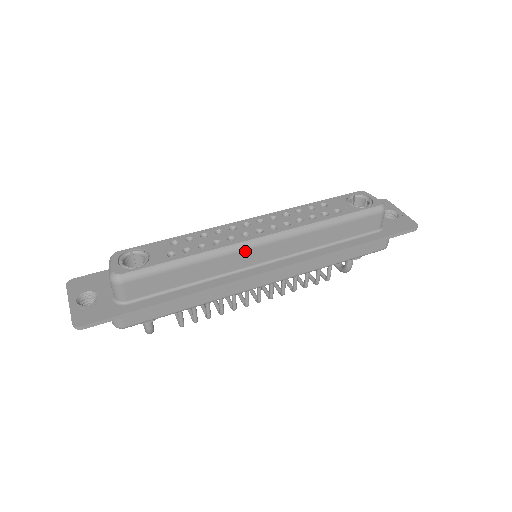
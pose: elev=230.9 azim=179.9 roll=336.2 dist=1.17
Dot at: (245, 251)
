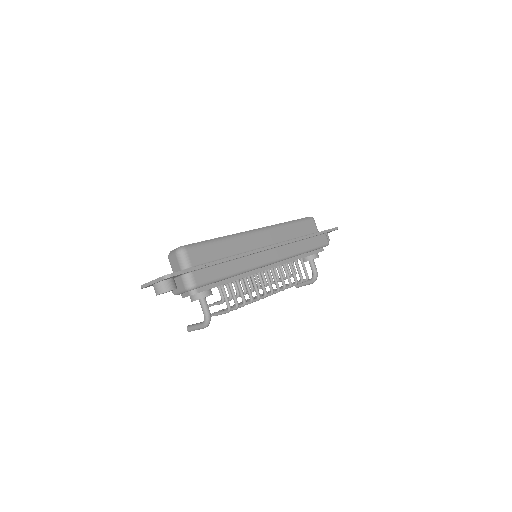
Dot at: (250, 236)
